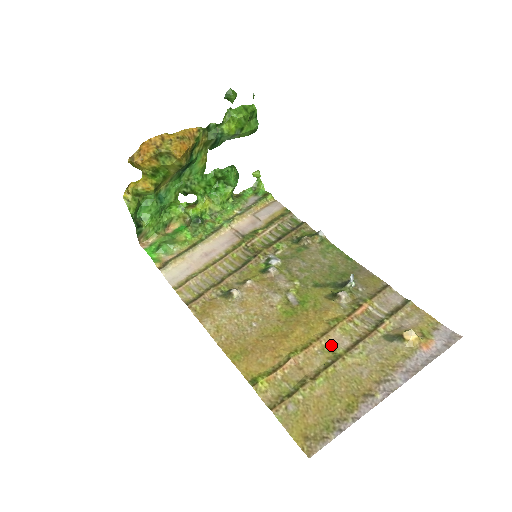
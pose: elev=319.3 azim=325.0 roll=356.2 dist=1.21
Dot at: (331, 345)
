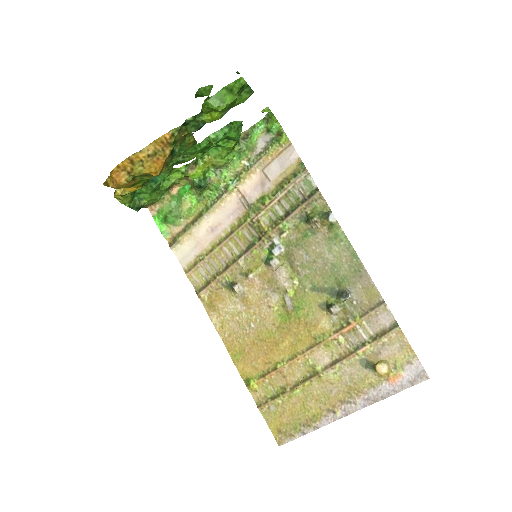
Dot at: (313, 360)
